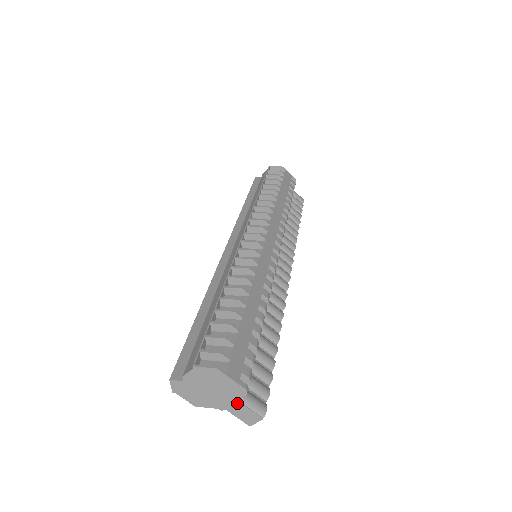
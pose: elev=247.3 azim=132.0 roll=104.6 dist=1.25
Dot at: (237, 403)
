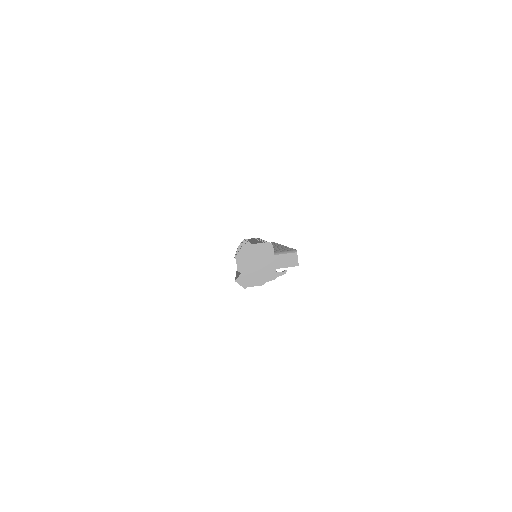
Dot at: (276, 257)
